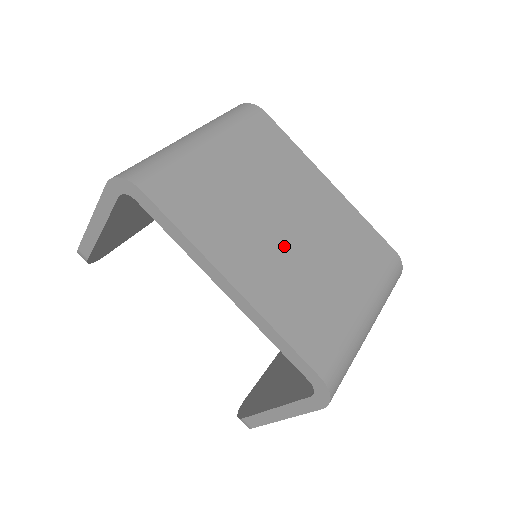
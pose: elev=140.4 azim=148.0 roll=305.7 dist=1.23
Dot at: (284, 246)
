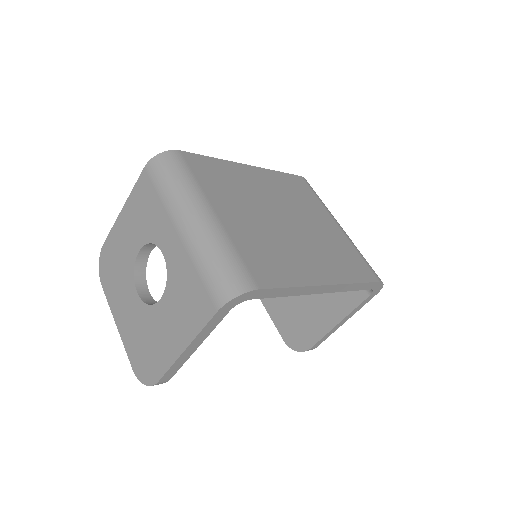
Dot at: (301, 235)
